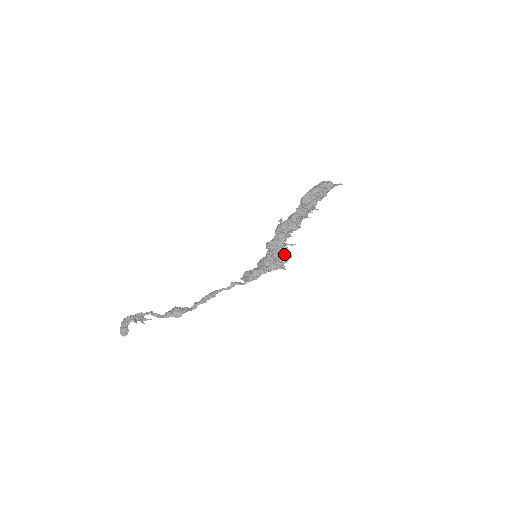
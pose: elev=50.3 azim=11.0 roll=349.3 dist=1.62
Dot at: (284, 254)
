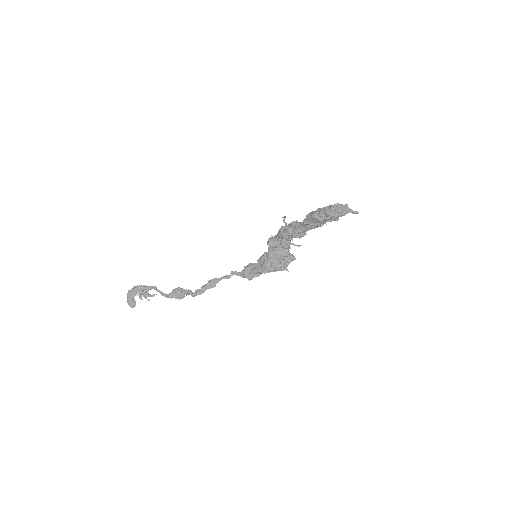
Dot at: (286, 259)
